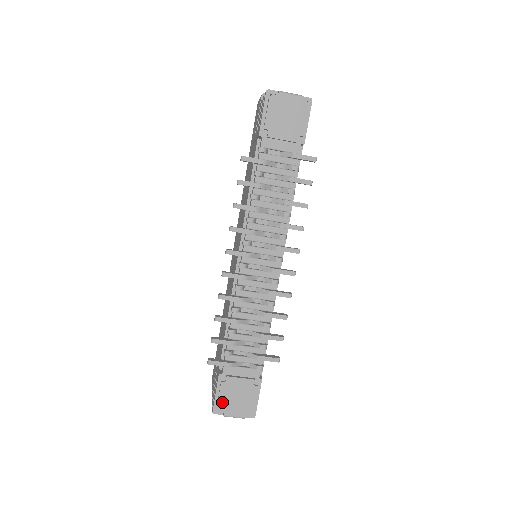
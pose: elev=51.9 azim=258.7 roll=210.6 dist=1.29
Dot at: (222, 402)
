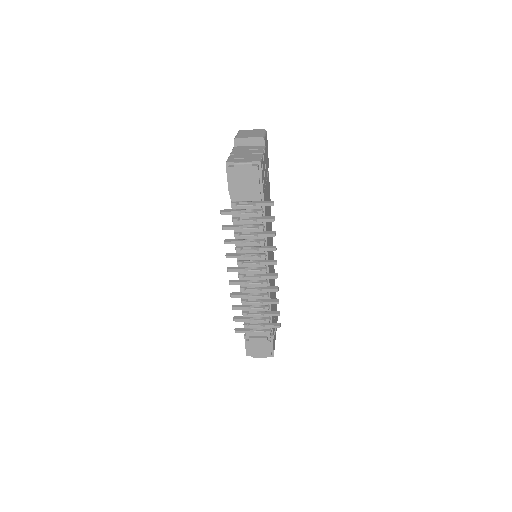
Dot at: (250, 351)
